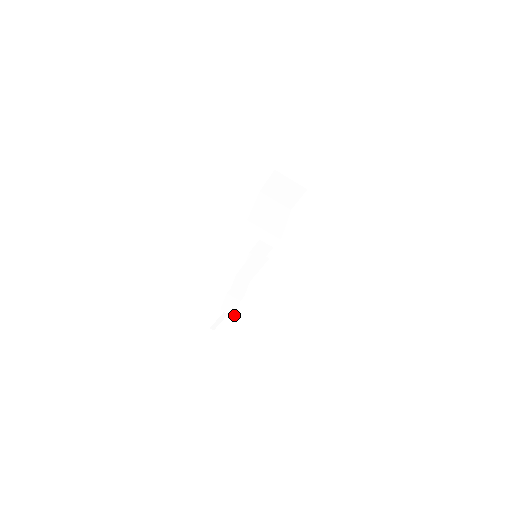
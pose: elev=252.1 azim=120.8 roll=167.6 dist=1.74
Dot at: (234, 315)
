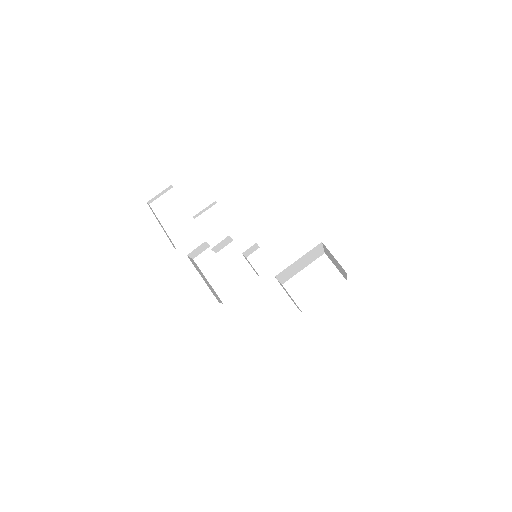
Dot at: occluded
